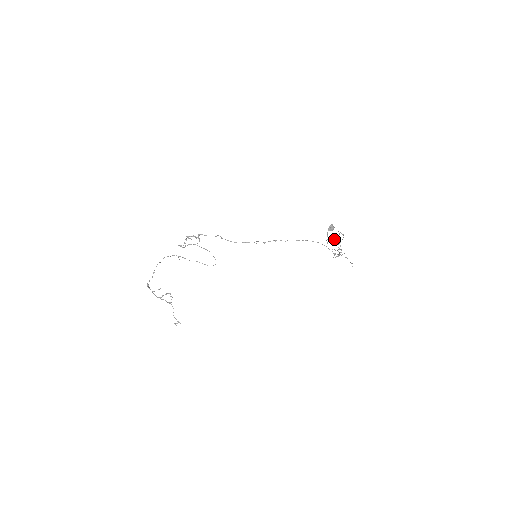
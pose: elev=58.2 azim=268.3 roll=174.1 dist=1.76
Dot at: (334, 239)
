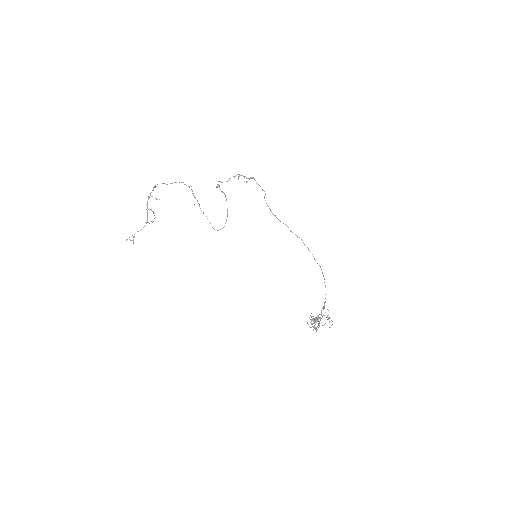
Dot at: occluded
